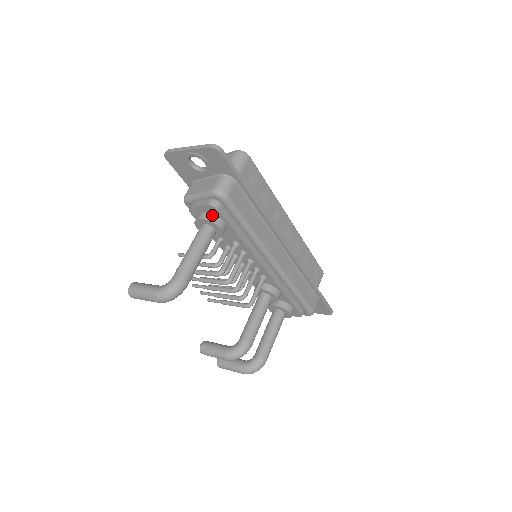
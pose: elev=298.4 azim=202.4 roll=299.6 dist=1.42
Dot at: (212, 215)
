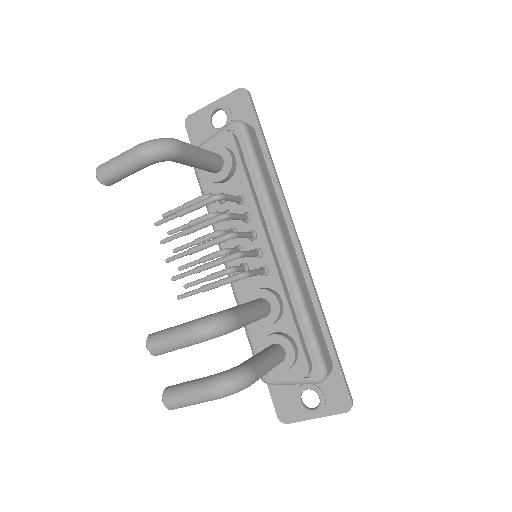
Dot at: occluded
